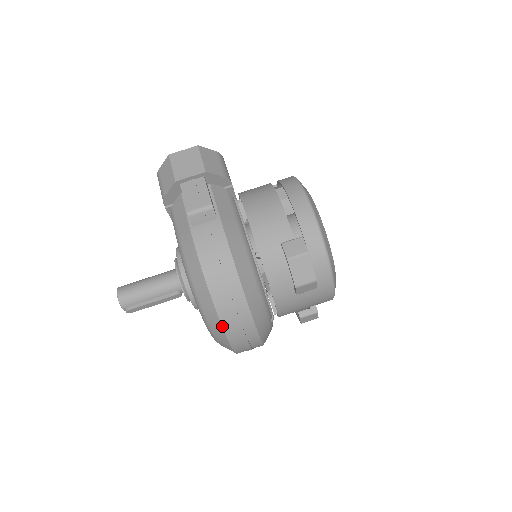
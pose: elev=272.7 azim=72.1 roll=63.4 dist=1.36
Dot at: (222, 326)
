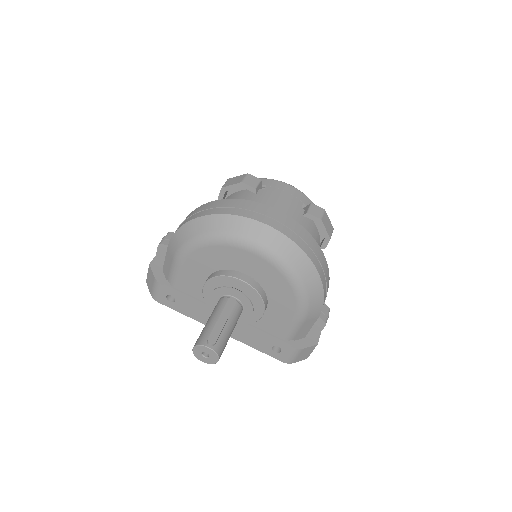
Dot at: (225, 214)
